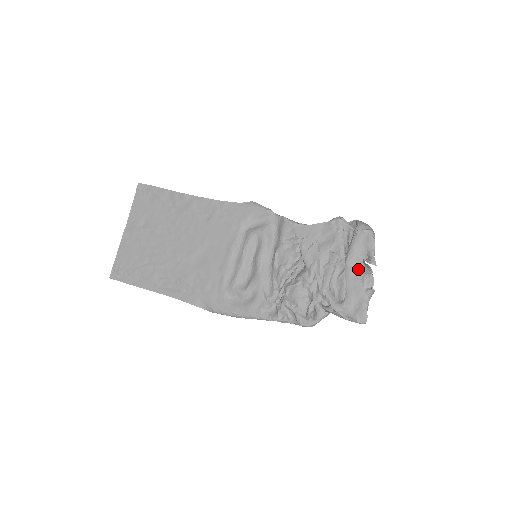
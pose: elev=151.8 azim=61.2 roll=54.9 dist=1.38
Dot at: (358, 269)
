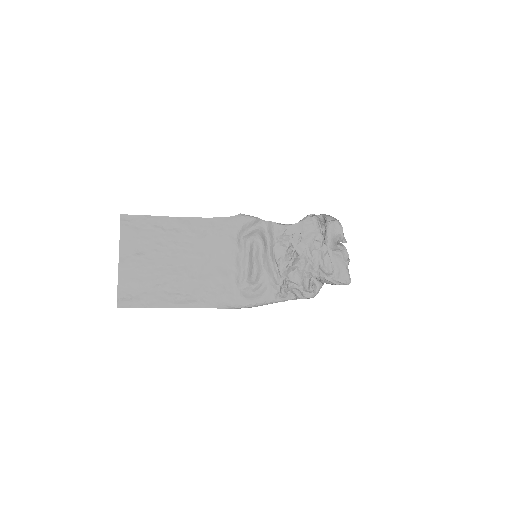
Dot at: (335, 248)
